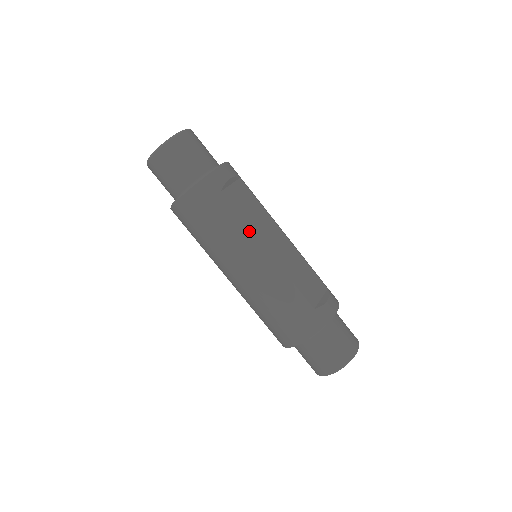
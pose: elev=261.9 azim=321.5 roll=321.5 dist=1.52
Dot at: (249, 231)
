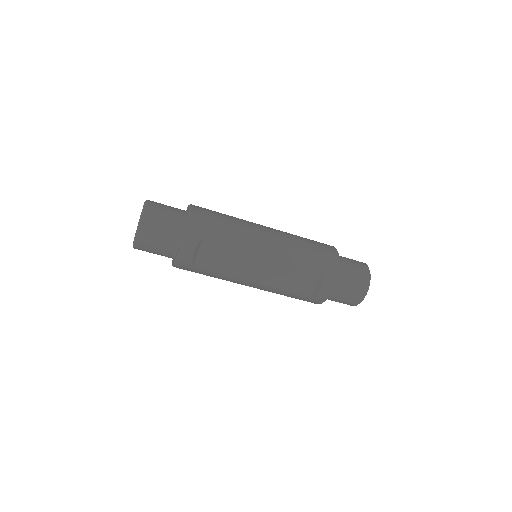
Dot at: (231, 277)
